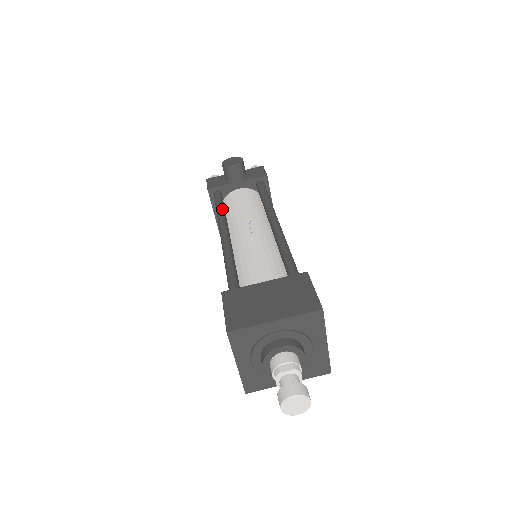
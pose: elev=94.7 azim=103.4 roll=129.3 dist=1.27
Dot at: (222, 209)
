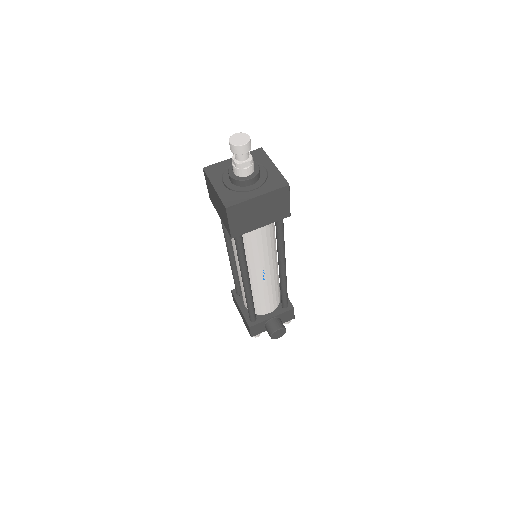
Dot at: occluded
